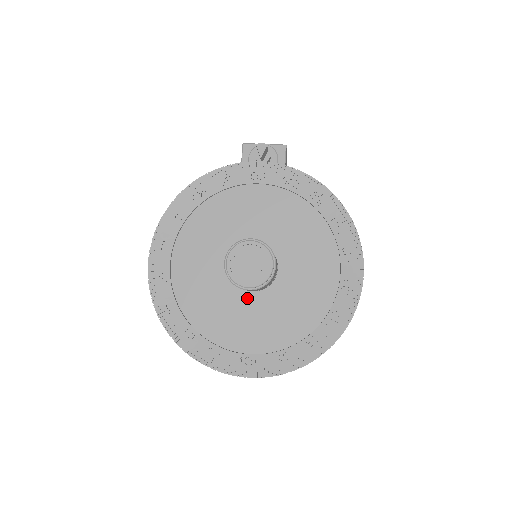
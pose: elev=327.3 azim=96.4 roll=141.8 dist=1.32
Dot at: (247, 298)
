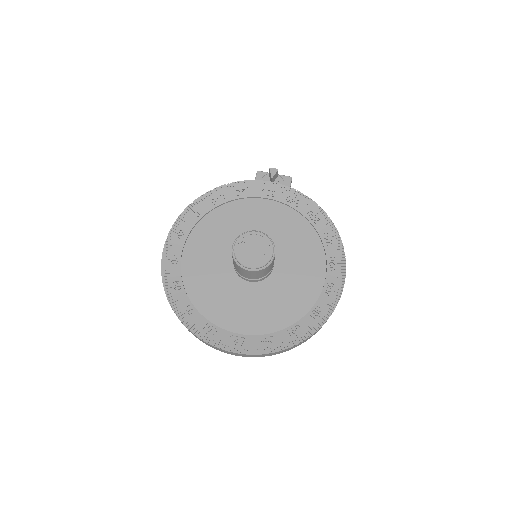
Dot at: (244, 287)
